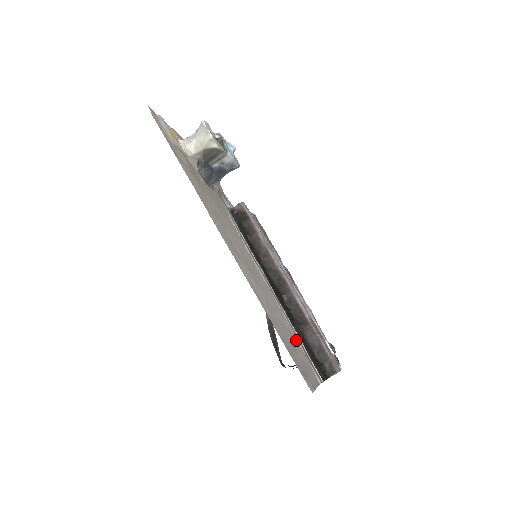
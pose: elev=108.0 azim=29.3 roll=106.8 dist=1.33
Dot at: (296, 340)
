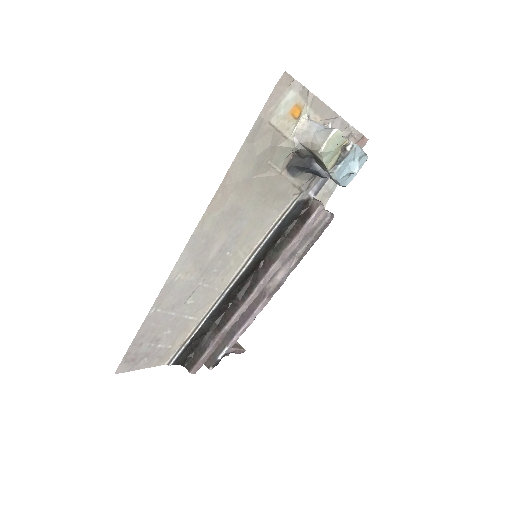
Dot at: (188, 331)
